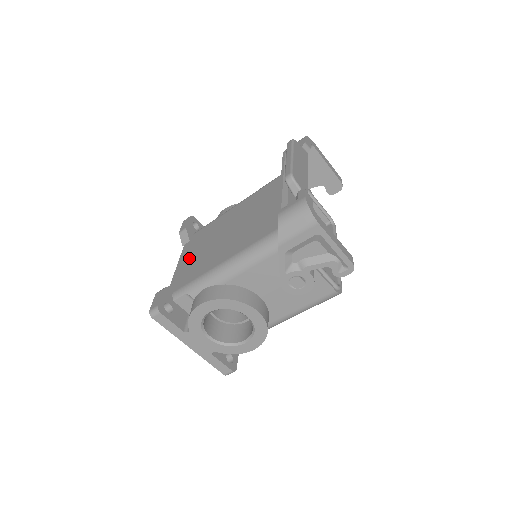
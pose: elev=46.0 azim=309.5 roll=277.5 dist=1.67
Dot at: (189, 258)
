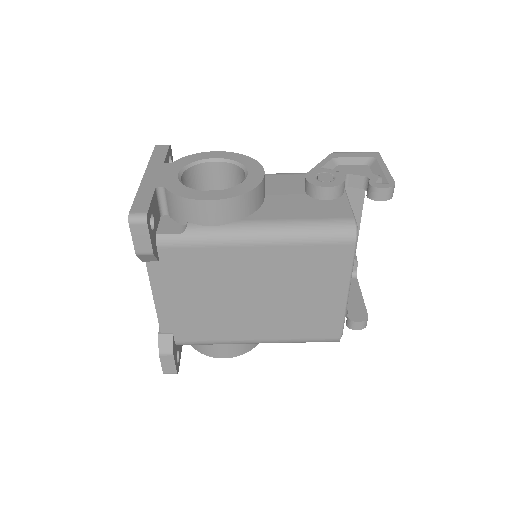
Dot at: occluded
